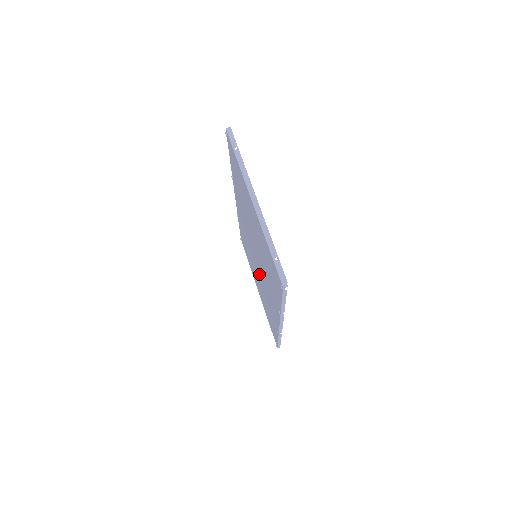
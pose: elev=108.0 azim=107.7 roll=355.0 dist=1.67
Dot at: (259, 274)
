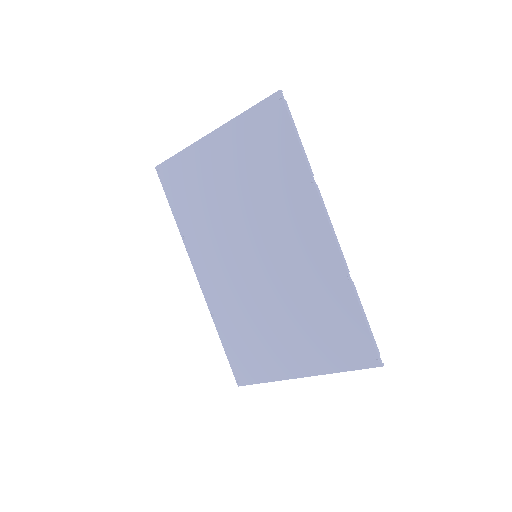
Dot at: (275, 281)
